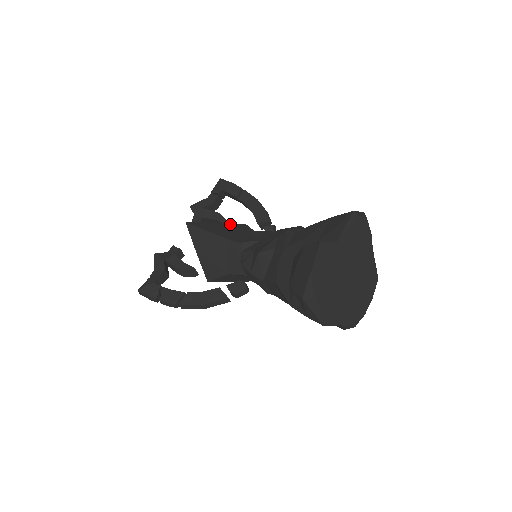
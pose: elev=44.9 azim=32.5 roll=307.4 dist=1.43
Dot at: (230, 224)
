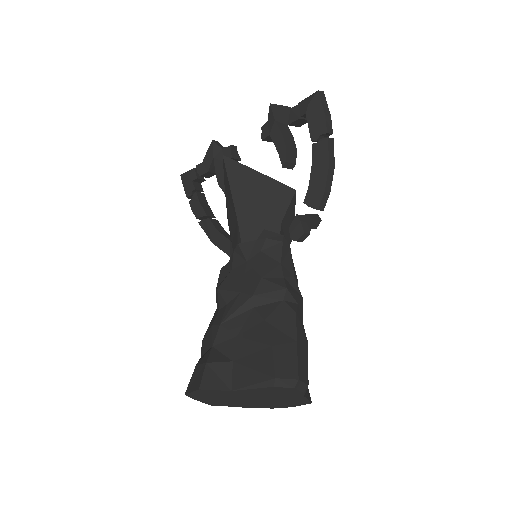
Dot at: (273, 183)
